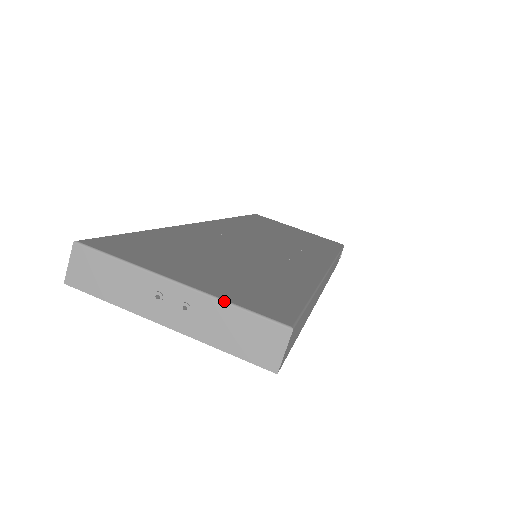
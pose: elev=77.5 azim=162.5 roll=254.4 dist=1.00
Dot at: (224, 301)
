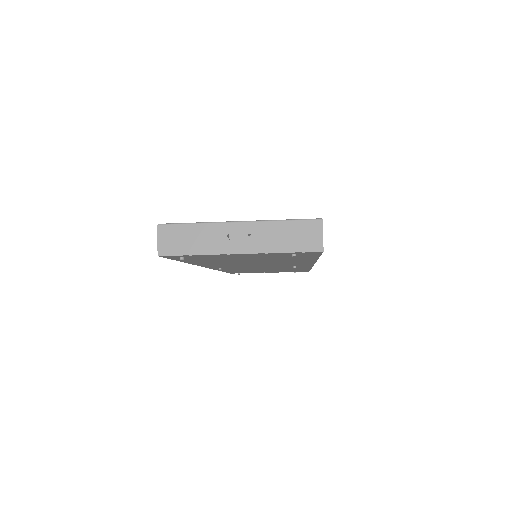
Dot at: (273, 220)
